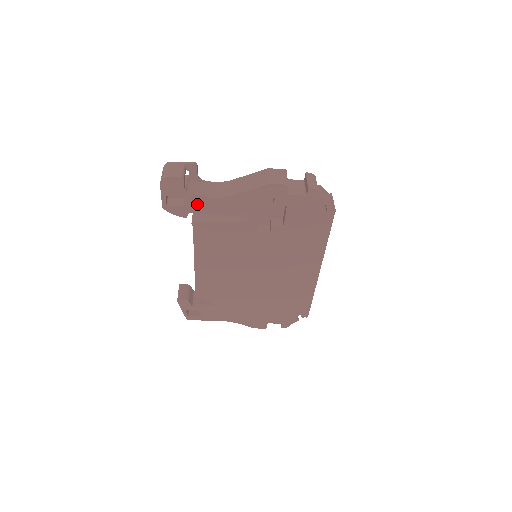
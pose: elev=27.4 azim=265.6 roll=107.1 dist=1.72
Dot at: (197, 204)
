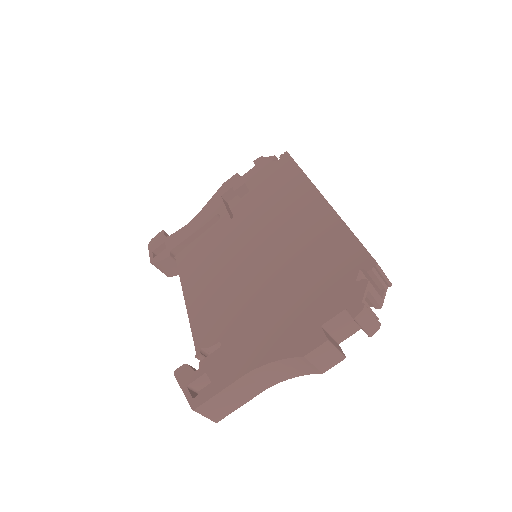
Dot at: (176, 239)
